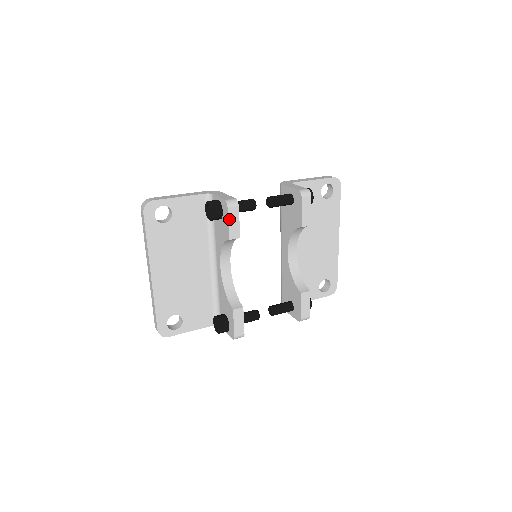
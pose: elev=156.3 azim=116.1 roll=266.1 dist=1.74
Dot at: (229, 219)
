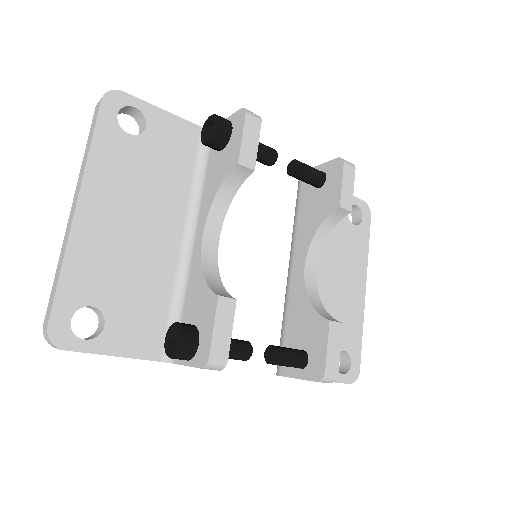
Dot at: (244, 131)
